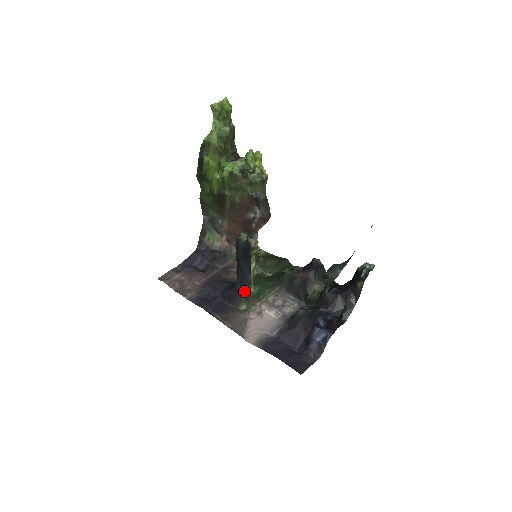
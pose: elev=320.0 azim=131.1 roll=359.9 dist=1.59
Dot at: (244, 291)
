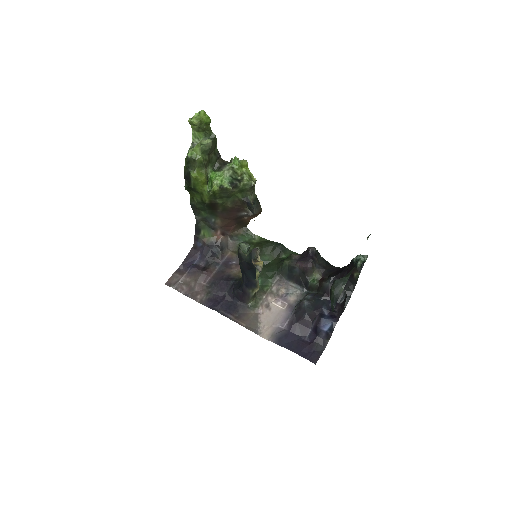
Dot at: (251, 291)
